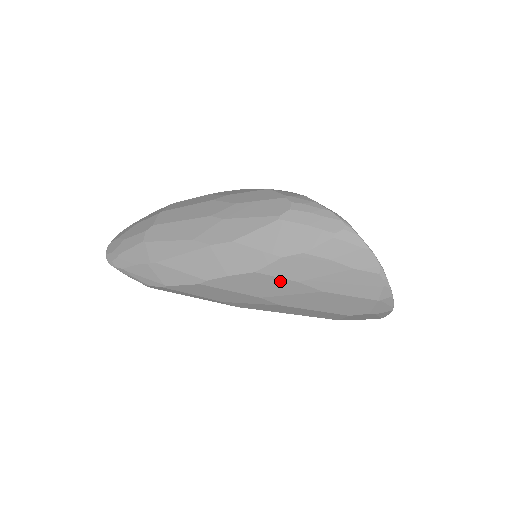
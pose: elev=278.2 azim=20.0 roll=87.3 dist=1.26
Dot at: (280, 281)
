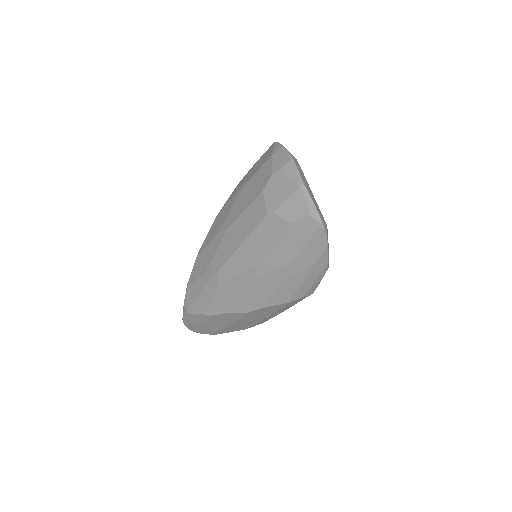
Dot at: (226, 207)
